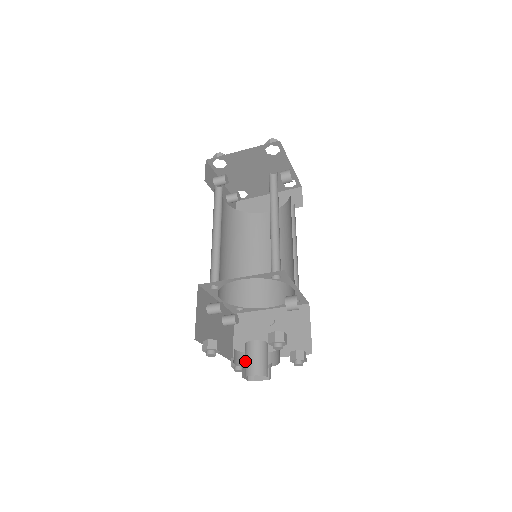
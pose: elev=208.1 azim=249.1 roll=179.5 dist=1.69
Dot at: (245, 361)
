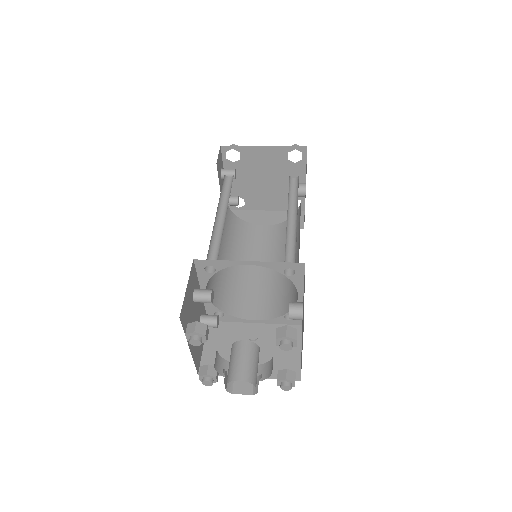
Dot at: (231, 363)
